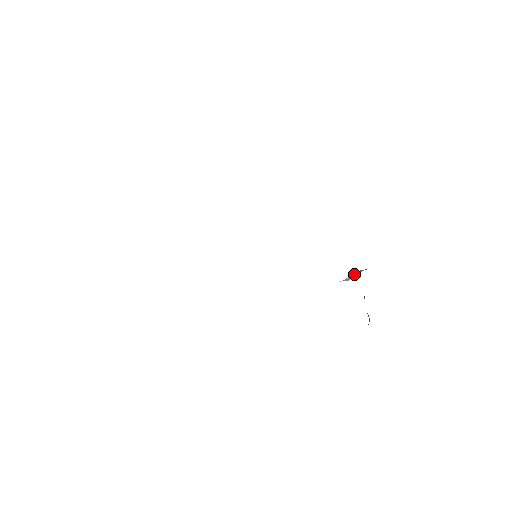
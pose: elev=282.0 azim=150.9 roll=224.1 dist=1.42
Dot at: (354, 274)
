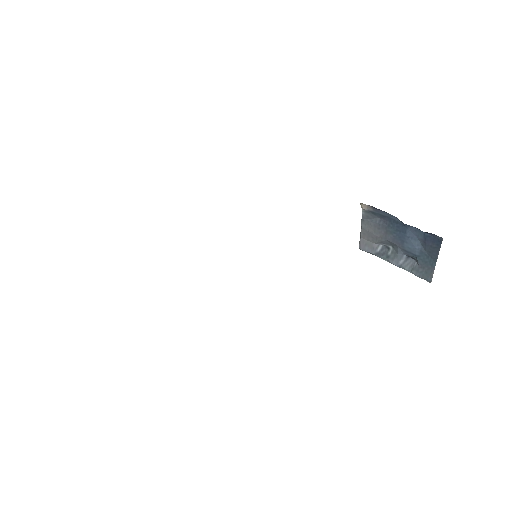
Dot at: (361, 226)
